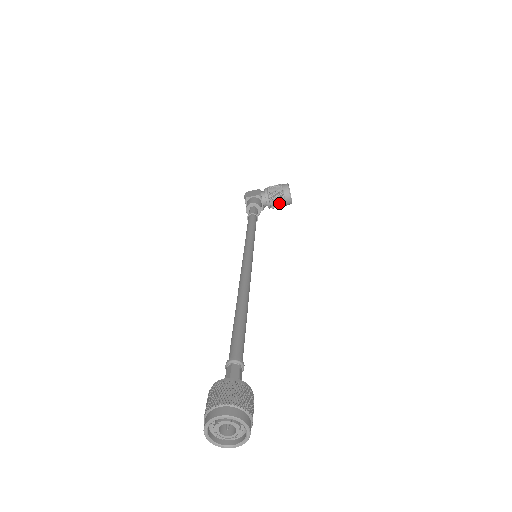
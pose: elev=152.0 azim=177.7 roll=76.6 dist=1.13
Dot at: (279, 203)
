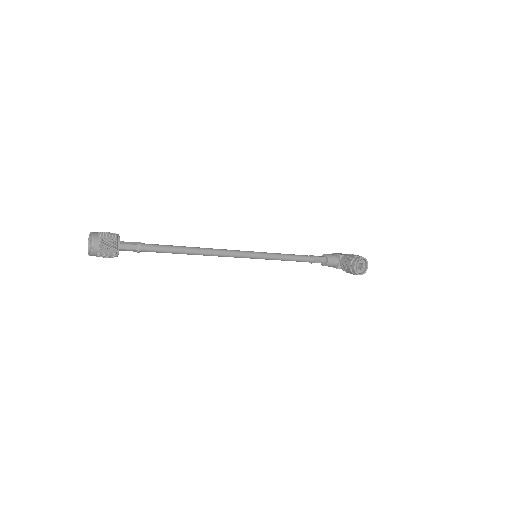
Dot at: (347, 267)
